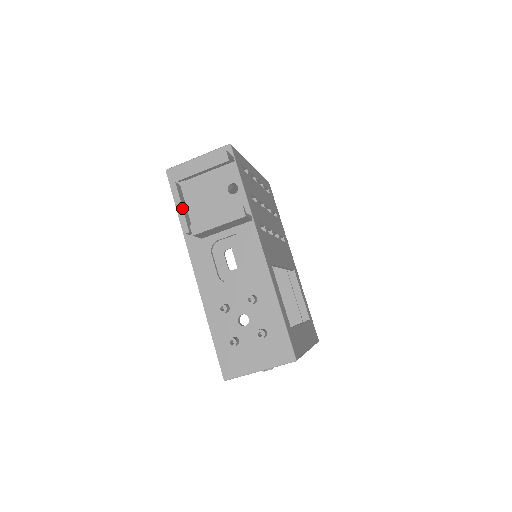
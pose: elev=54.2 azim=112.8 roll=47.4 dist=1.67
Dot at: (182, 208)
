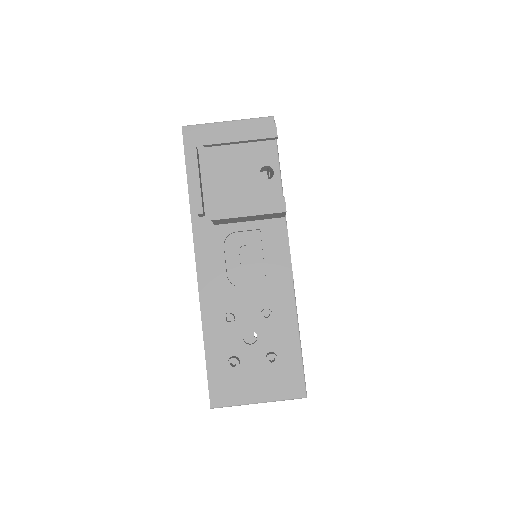
Dot at: (199, 181)
